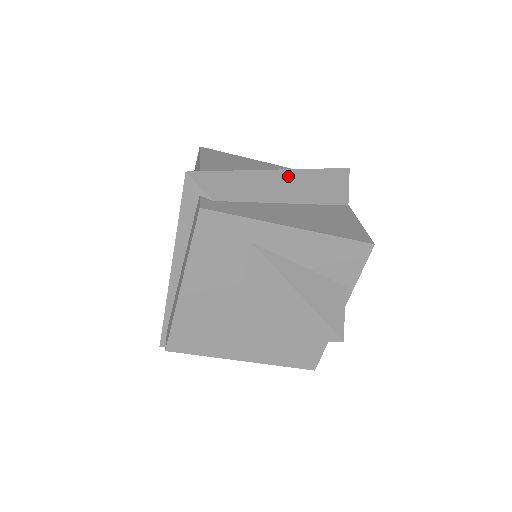
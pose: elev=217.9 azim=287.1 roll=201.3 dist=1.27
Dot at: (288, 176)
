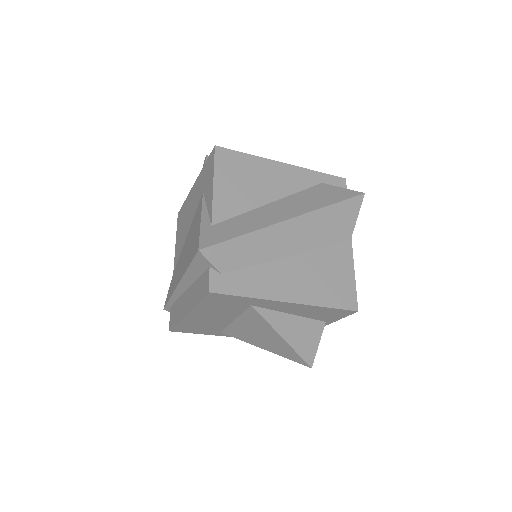
Dot at: (299, 223)
